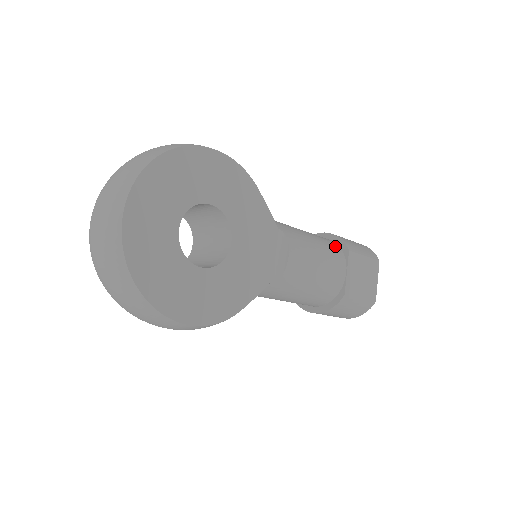
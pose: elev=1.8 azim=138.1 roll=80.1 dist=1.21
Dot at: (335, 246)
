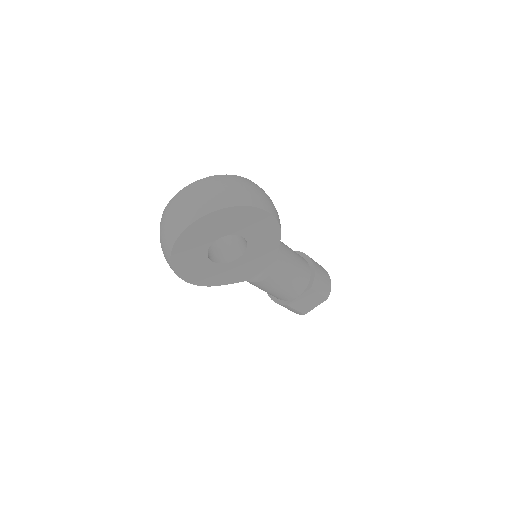
Dot at: (307, 279)
